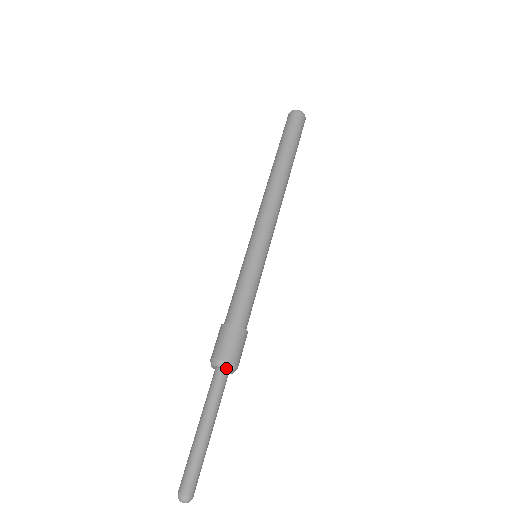
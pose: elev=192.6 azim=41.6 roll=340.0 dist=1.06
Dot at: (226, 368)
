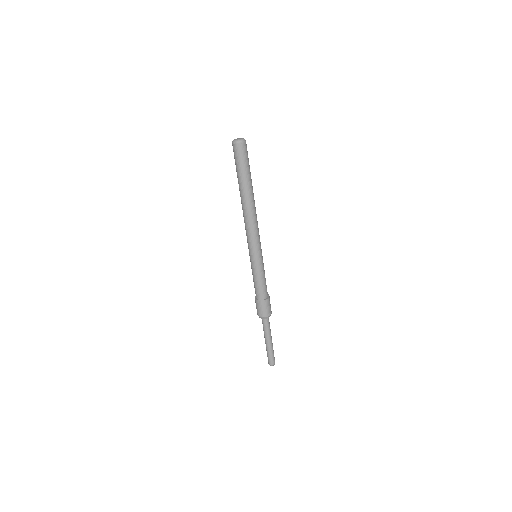
Dot at: occluded
